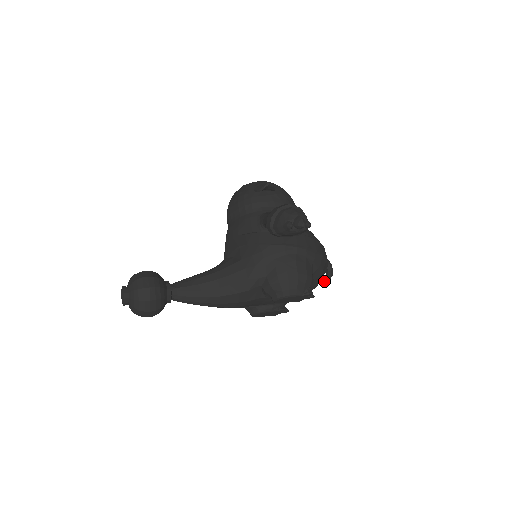
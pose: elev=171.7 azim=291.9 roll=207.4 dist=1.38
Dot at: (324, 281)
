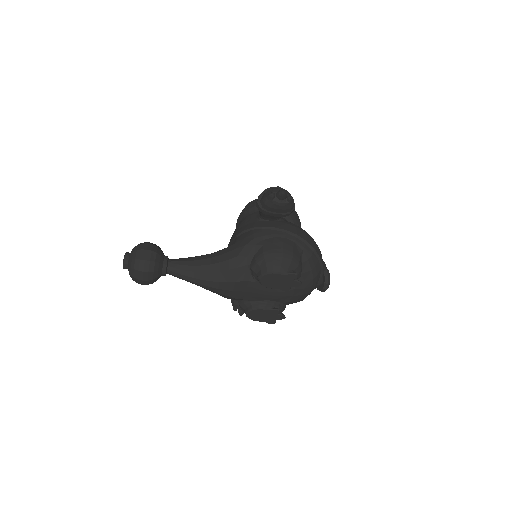
Dot at: (322, 290)
